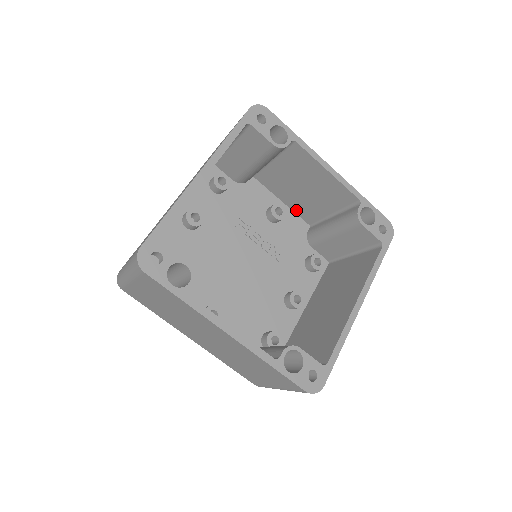
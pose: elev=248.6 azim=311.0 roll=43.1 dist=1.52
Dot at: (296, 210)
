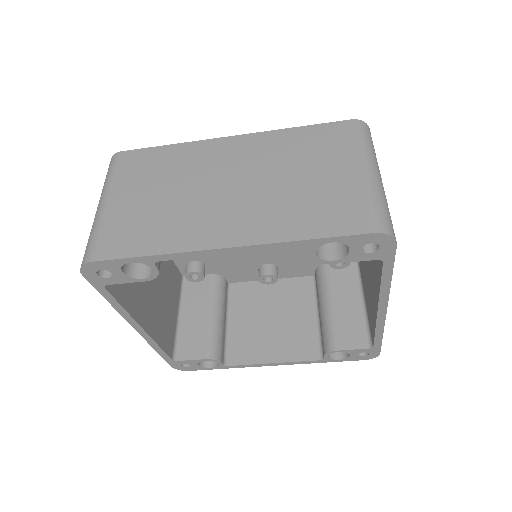
Dot at: occluded
